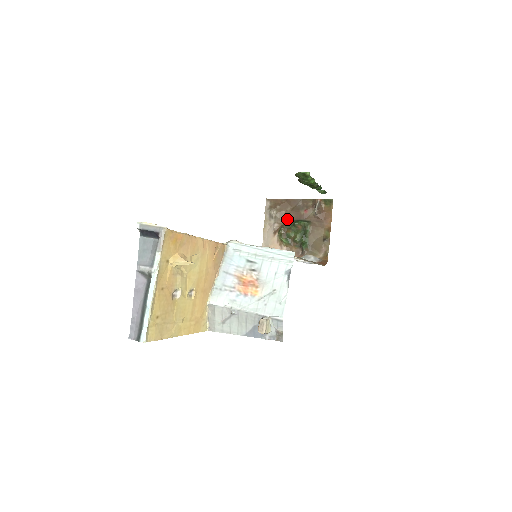
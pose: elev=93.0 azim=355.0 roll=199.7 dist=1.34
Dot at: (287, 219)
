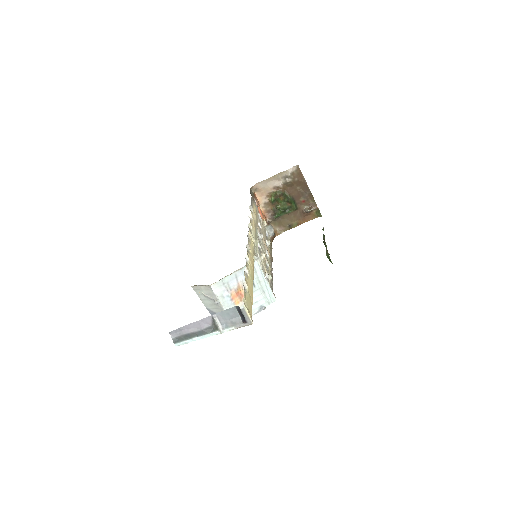
Dot at: (290, 191)
